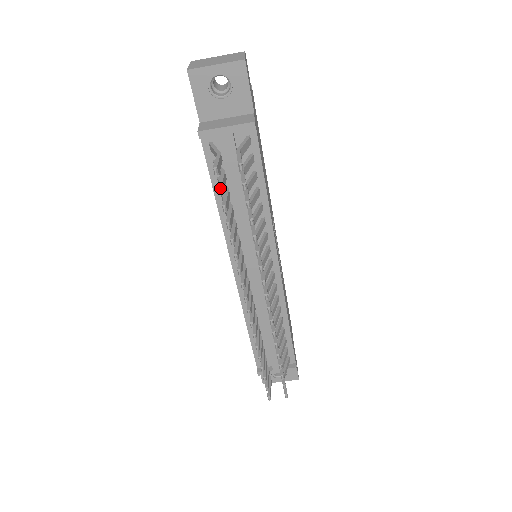
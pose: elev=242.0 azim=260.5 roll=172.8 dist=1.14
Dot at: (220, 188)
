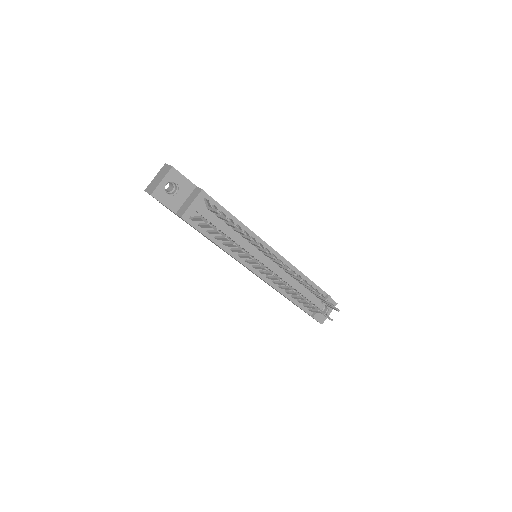
Dot at: (218, 230)
